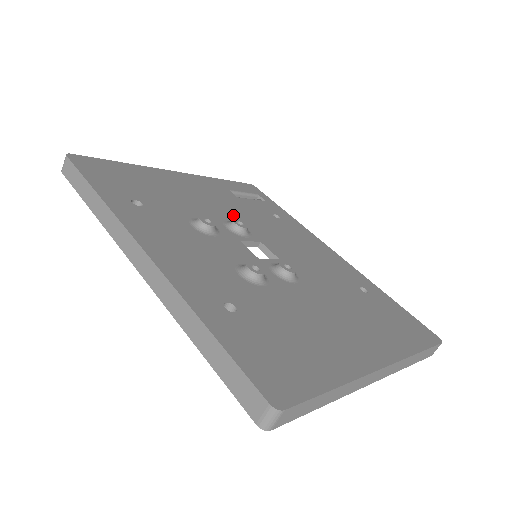
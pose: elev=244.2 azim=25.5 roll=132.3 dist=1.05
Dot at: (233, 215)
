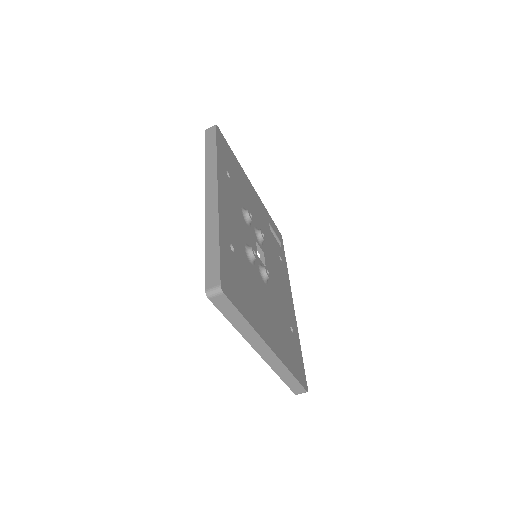
Dot at: occluded
